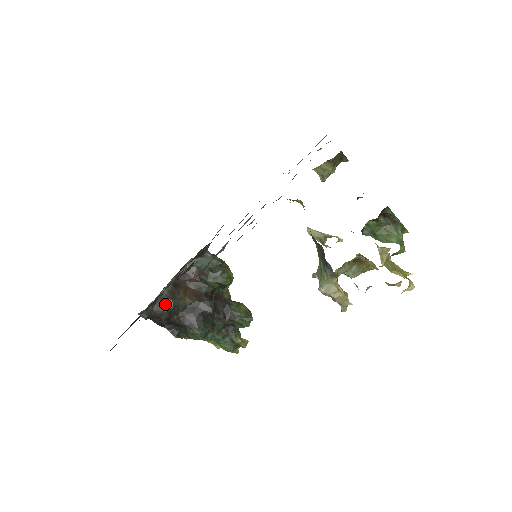
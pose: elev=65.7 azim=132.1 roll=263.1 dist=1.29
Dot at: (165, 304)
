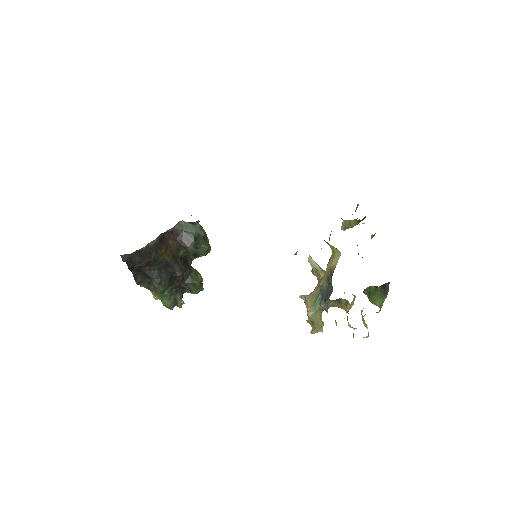
Dot at: (147, 255)
